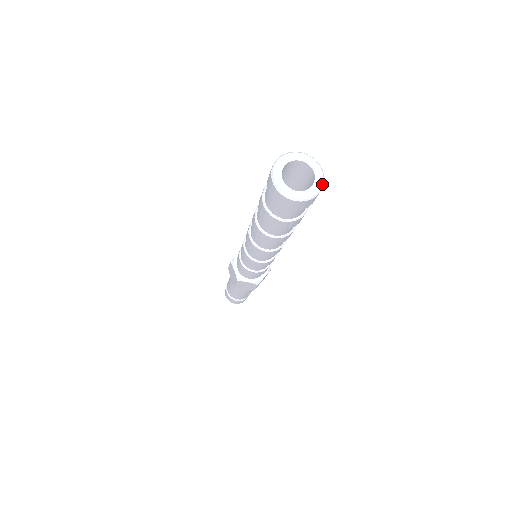
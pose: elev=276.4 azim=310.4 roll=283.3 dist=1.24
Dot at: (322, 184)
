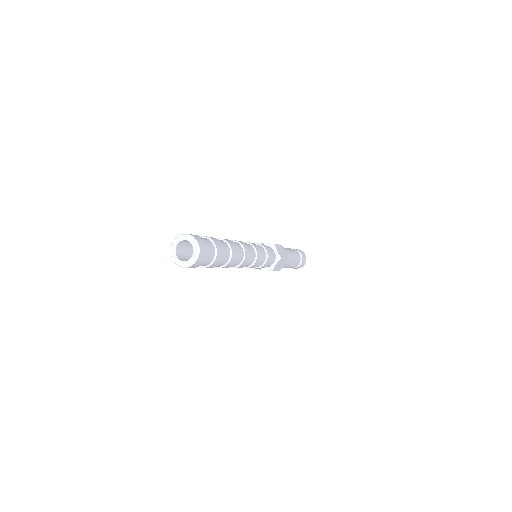
Dot at: (188, 266)
